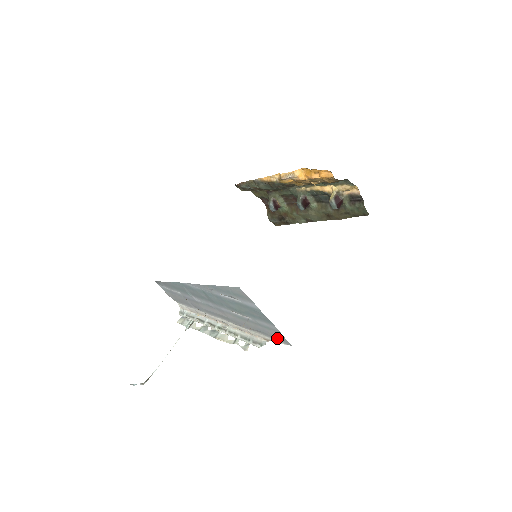
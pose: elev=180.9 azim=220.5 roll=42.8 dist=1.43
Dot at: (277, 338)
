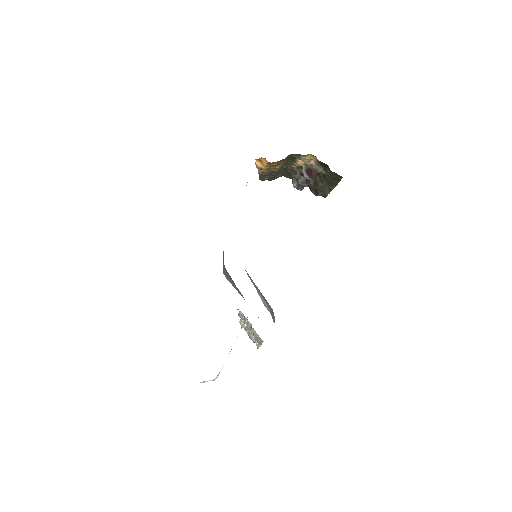
Dot at: occluded
